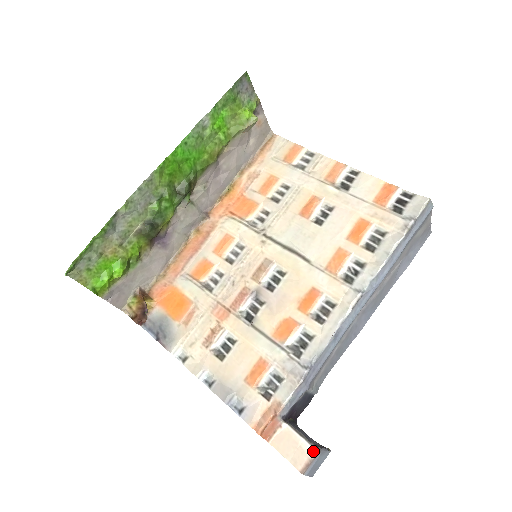
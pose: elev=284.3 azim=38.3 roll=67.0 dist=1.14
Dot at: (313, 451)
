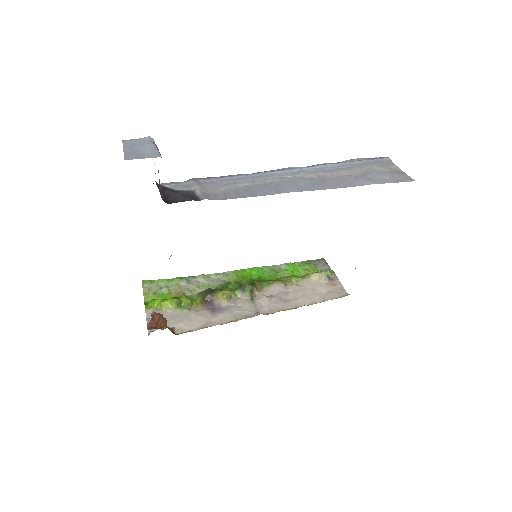
Dot at: occluded
